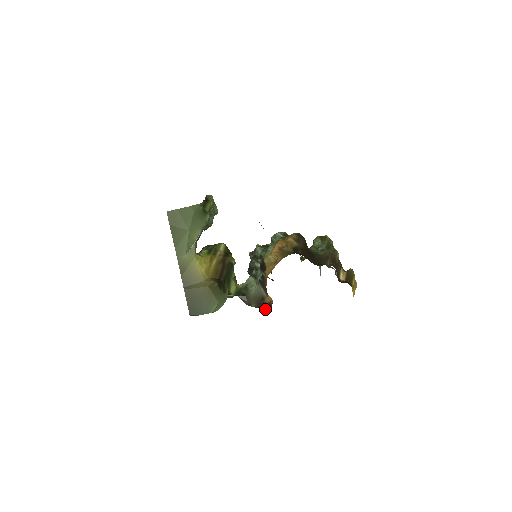
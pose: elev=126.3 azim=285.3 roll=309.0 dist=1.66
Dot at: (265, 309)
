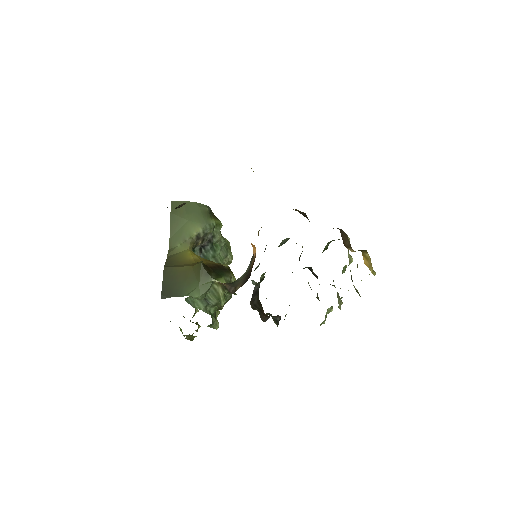
Dot at: (249, 276)
